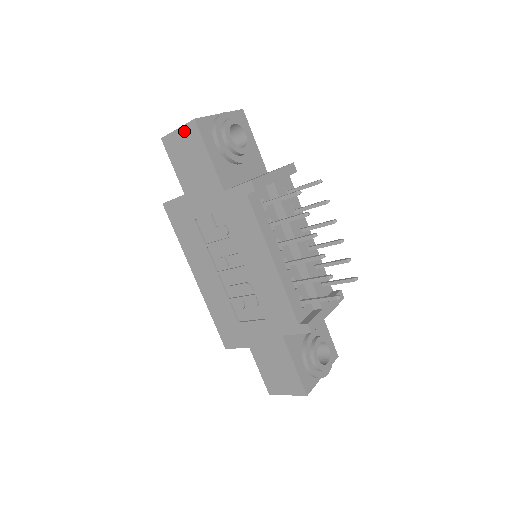
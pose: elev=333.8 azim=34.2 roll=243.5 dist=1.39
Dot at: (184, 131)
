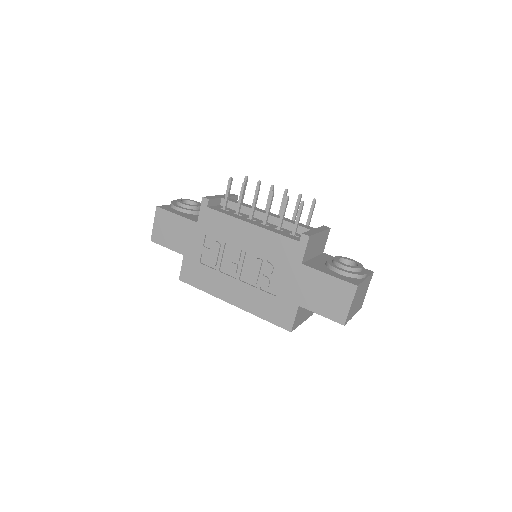
Dot at: (157, 220)
